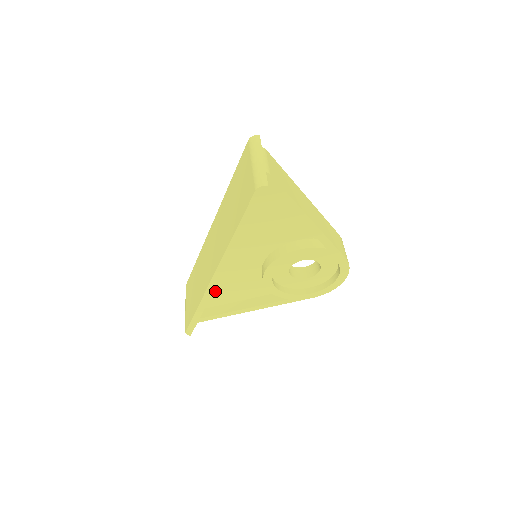
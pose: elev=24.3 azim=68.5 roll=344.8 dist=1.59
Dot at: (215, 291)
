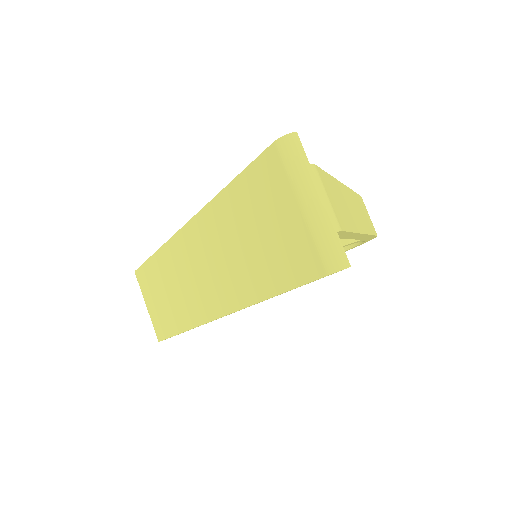
Dot at: occluded
